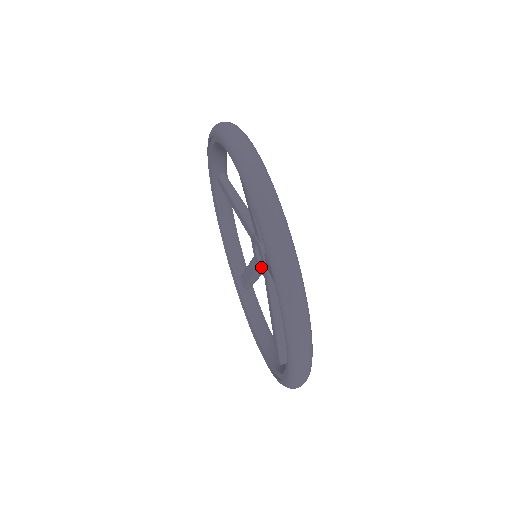
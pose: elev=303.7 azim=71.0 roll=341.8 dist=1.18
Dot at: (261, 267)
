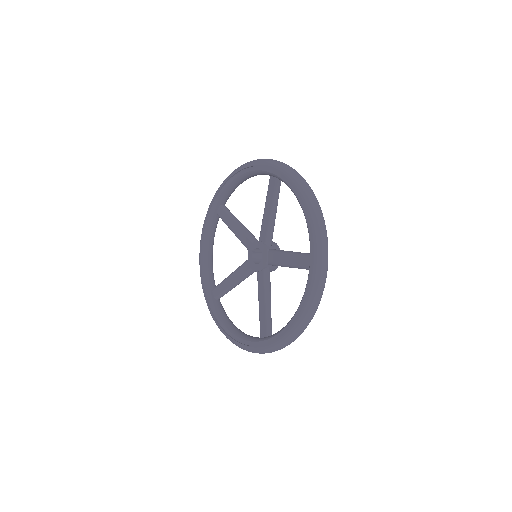
Dot at: (263, 256)
